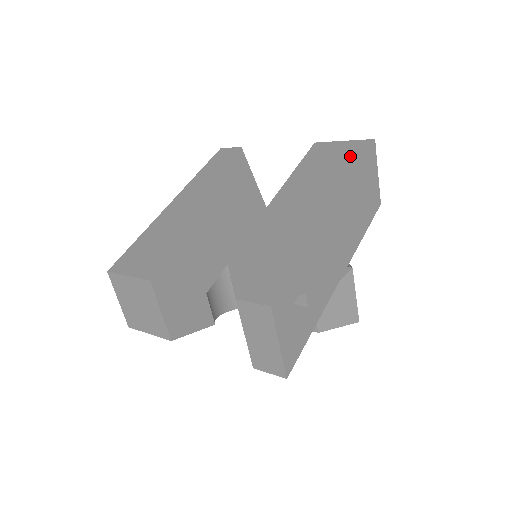
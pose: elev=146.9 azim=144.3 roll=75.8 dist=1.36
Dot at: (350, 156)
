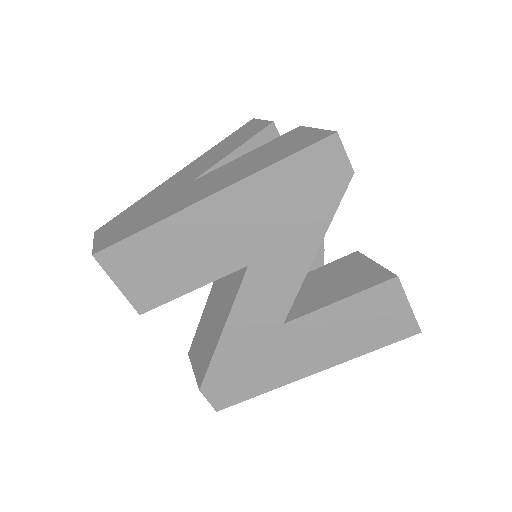
Dot at: (387, 333)
